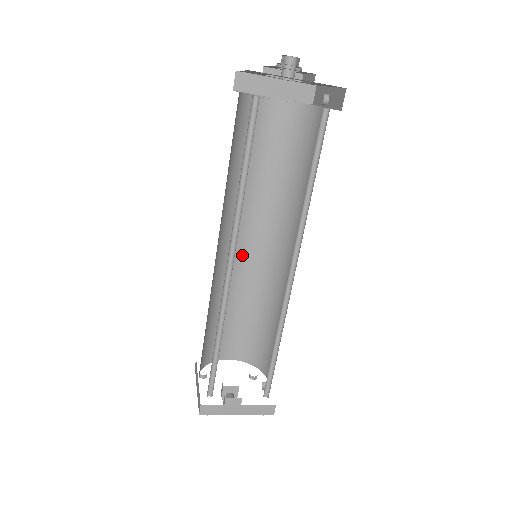
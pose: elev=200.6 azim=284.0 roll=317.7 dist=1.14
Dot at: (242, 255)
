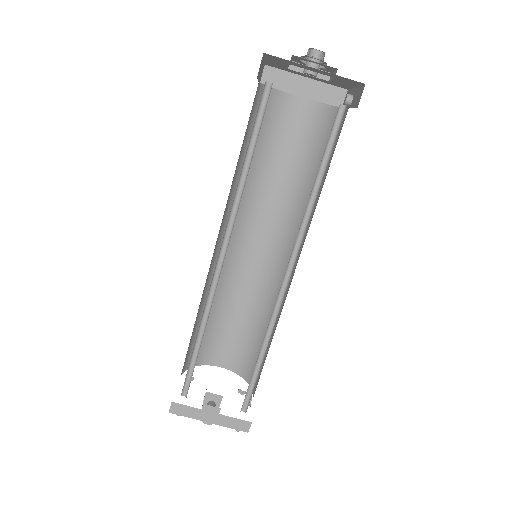
Dot at: (248, 257)
